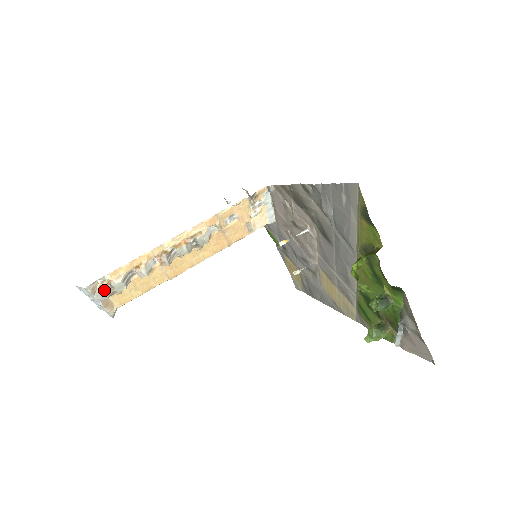
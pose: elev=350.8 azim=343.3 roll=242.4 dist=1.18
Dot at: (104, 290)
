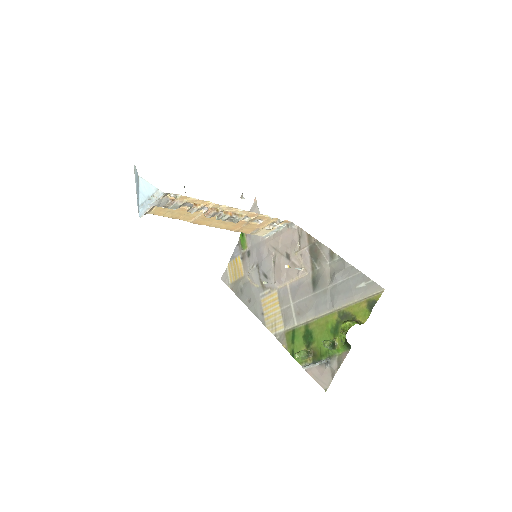
Dot at: (166, 201)
